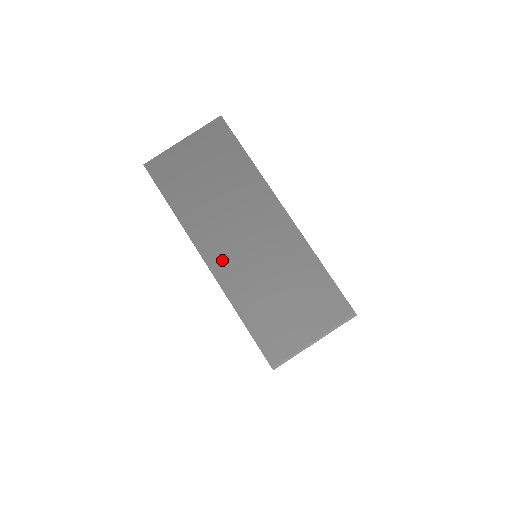
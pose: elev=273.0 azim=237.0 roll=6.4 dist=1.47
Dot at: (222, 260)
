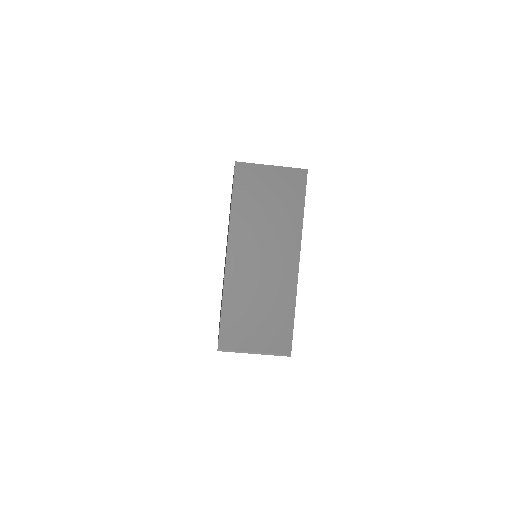
Dot at: (238, 262)
